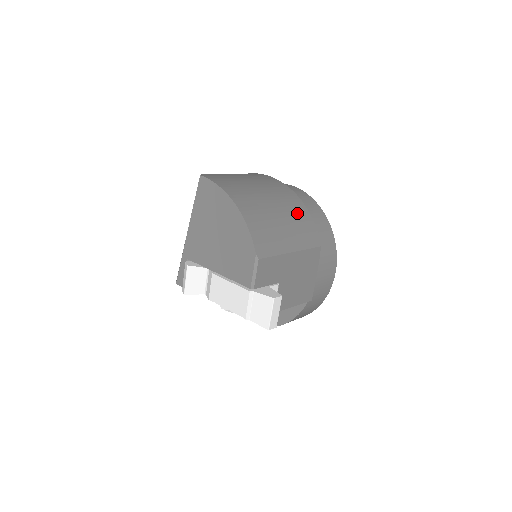
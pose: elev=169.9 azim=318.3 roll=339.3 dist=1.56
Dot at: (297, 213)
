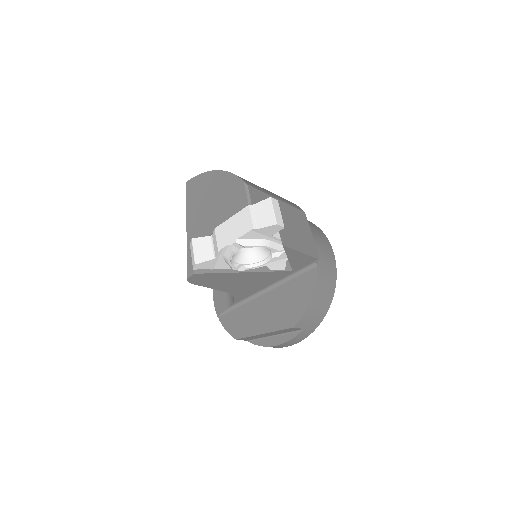
Dot at: occluded
